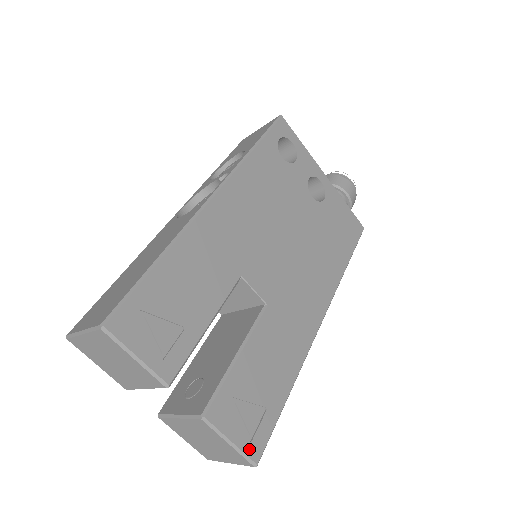
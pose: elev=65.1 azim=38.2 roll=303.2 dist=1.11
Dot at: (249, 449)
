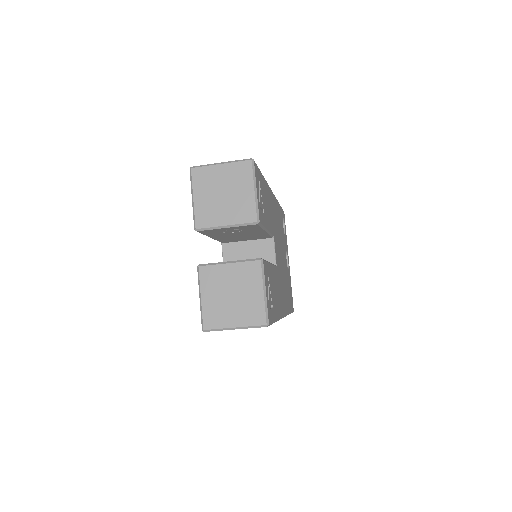
Dot at: (268, 310)
